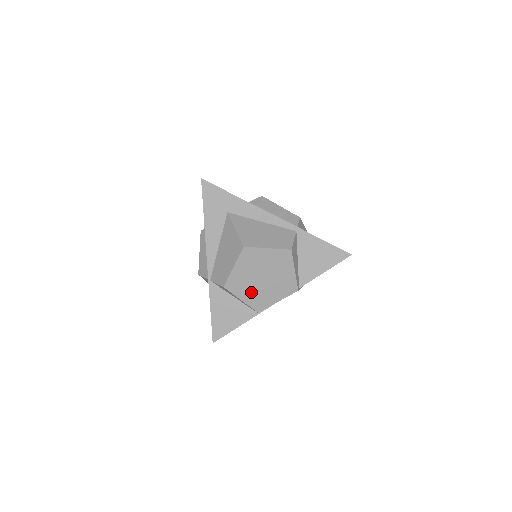
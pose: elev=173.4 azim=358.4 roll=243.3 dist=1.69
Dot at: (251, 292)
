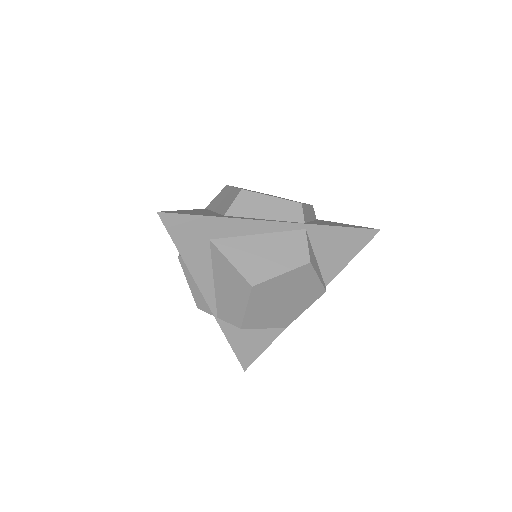
Dot at: (273, 317)
